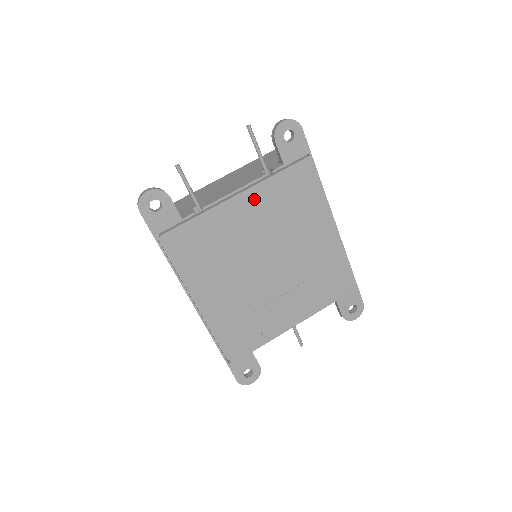
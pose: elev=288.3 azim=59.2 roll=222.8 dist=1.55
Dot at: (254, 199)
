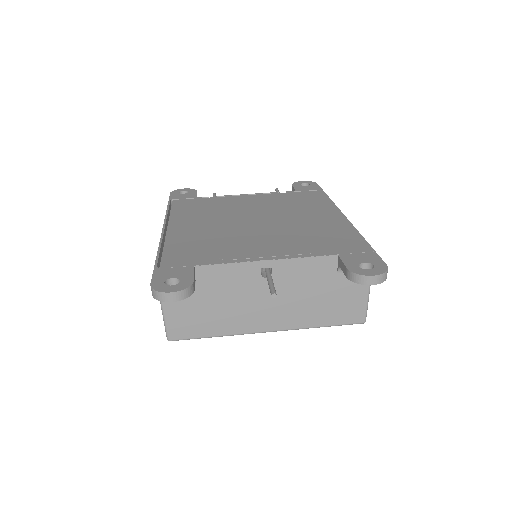
Dot at: (262, 198)
